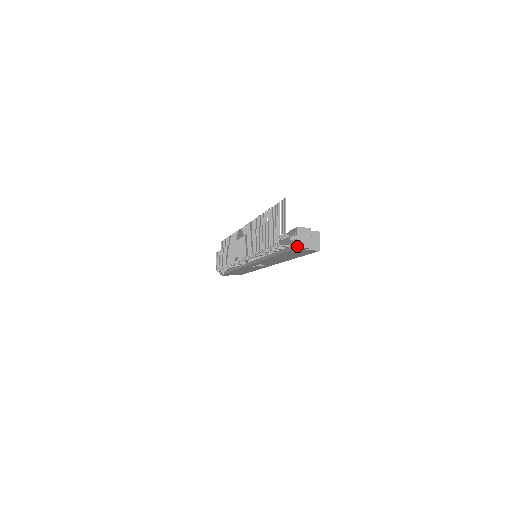
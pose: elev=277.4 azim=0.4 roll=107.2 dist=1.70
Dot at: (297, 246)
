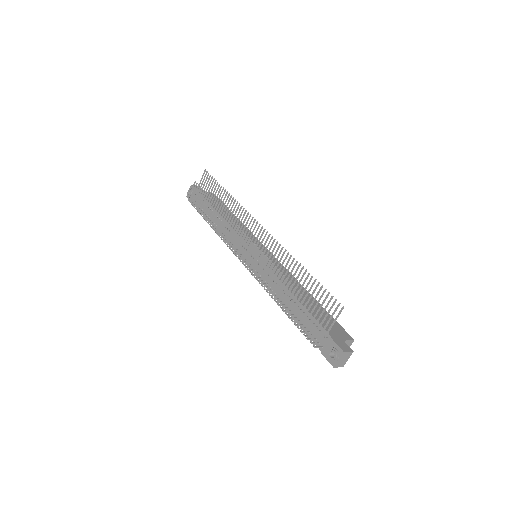
Dot at: (334, 367)
